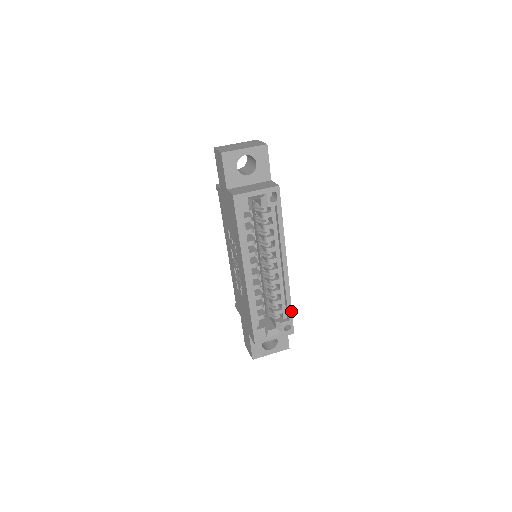
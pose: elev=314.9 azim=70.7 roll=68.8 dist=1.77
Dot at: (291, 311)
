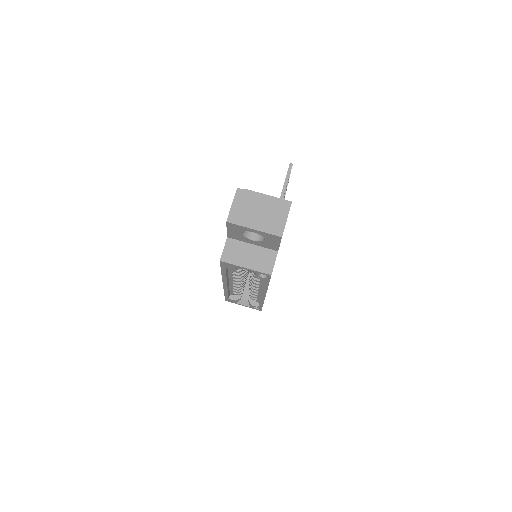
Dot at: (262, 306)
